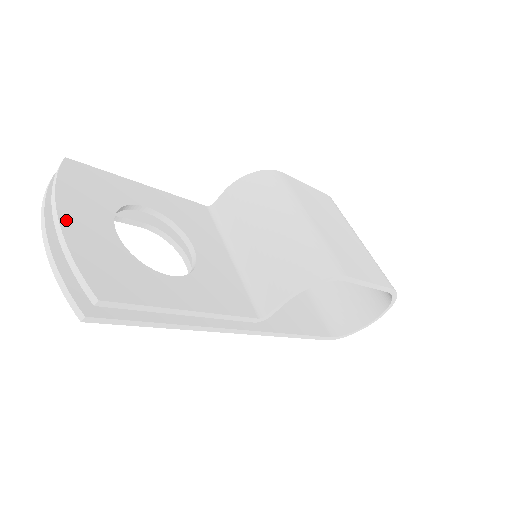
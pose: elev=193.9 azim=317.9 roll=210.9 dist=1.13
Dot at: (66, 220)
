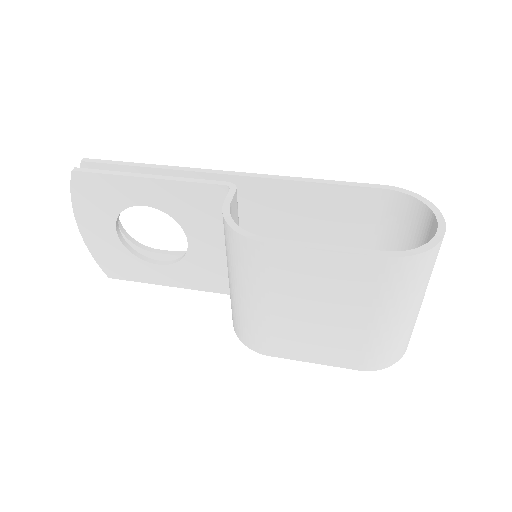
Dot at: (84, 231)
